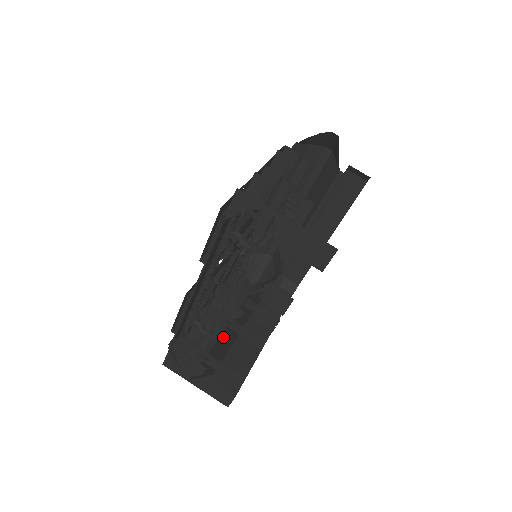
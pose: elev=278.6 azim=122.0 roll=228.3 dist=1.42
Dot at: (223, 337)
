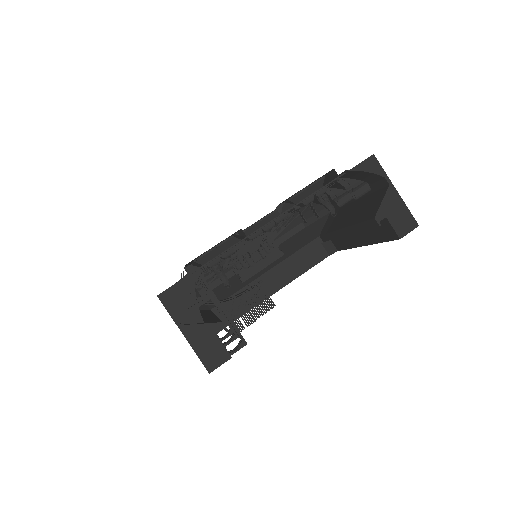
Dot at: occluded
